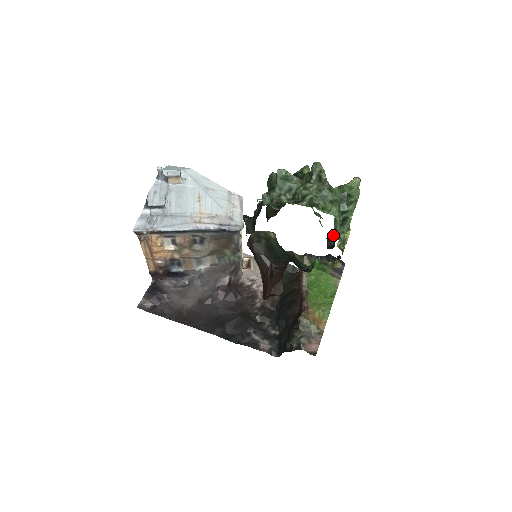
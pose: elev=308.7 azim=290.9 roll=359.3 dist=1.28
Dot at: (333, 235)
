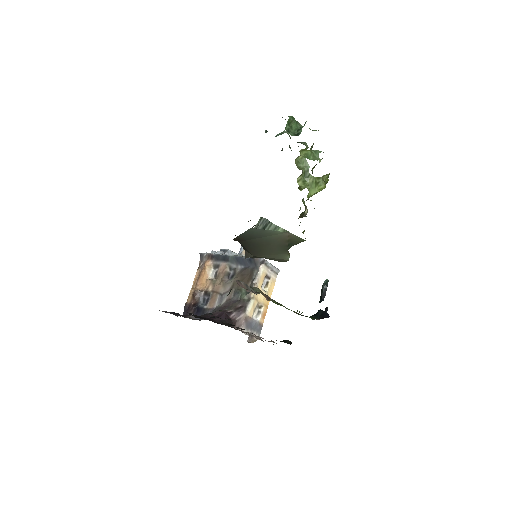
Dot at: occluded
